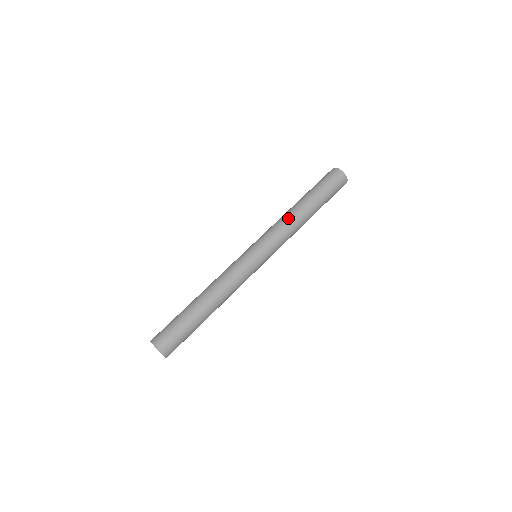
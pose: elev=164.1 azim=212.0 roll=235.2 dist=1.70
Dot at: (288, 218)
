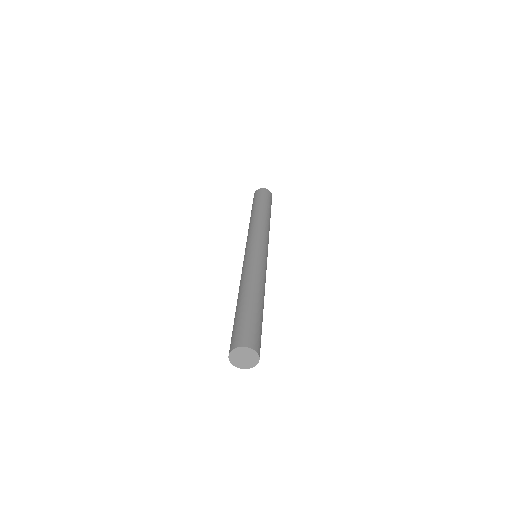
Dot at: (263, 221)
